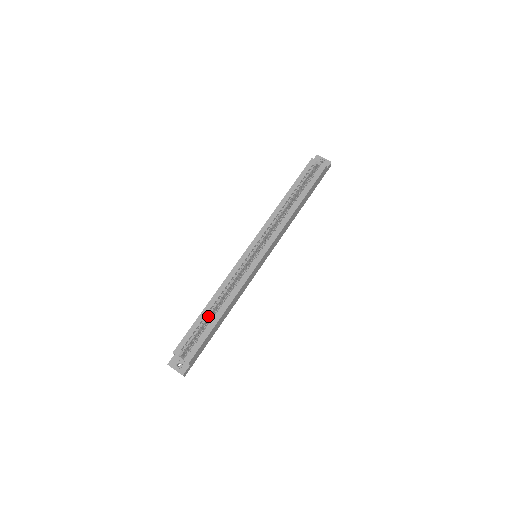
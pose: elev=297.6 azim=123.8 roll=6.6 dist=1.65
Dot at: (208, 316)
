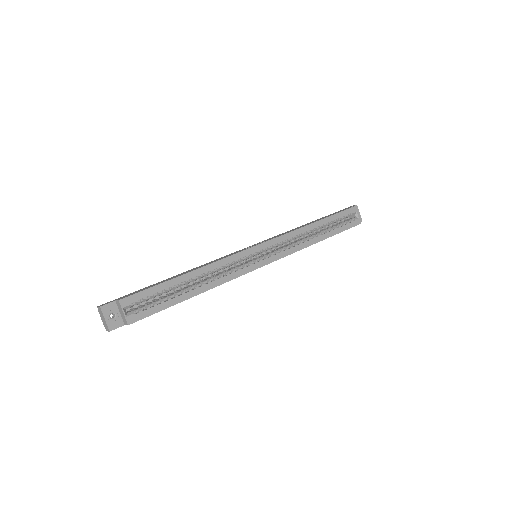
Dot at: (180, 286)
